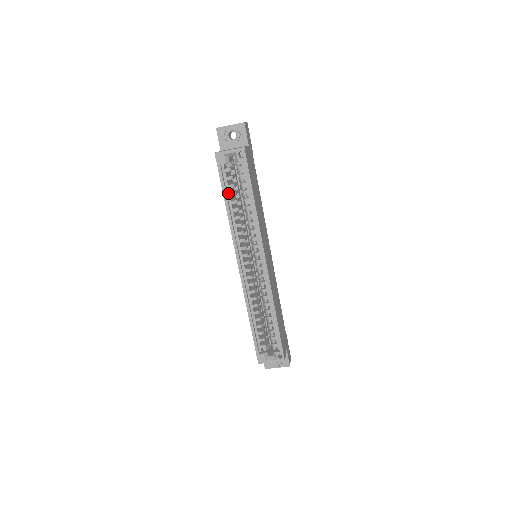
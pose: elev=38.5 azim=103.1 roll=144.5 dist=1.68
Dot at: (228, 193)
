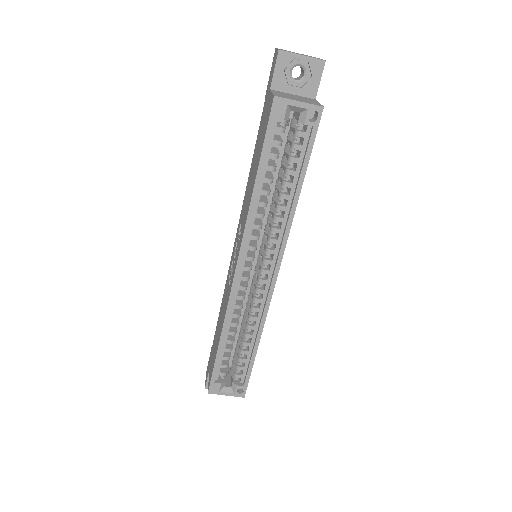
Dot at: (265, 164)
